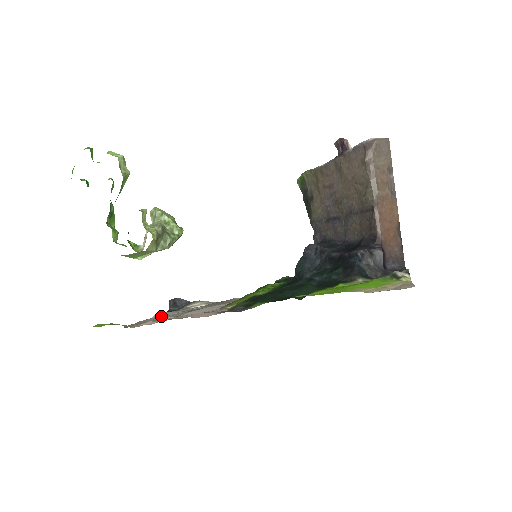
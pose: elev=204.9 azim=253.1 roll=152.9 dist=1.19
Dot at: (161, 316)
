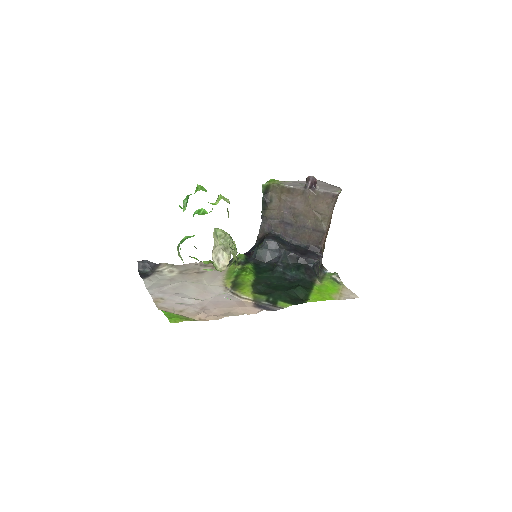
Dot at: (163, 289)
